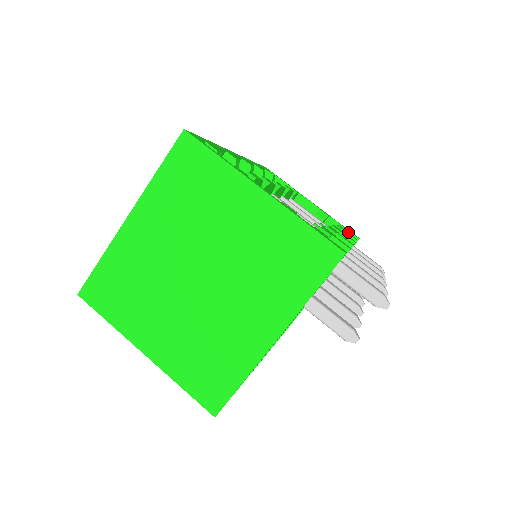
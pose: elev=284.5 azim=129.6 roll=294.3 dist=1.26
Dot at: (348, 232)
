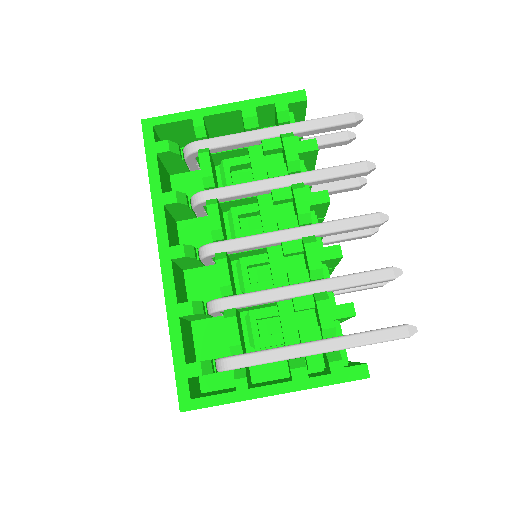
Dot at: (290, 105)
